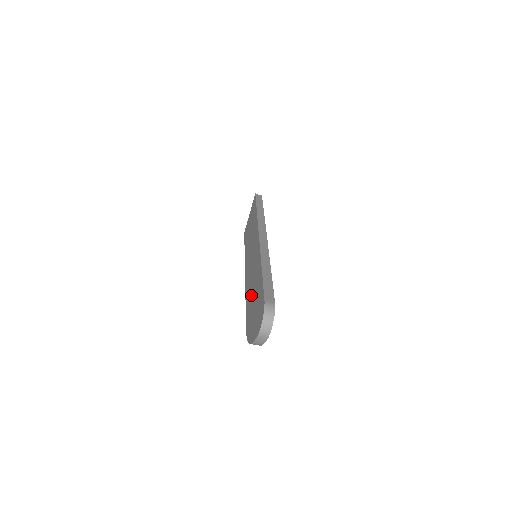
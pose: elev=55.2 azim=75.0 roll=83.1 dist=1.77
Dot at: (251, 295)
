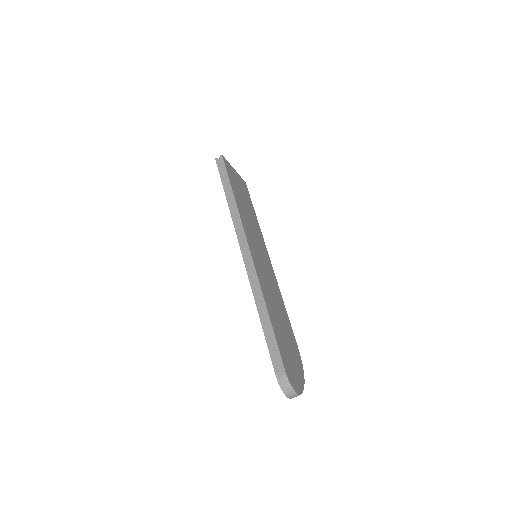
Dot at: occluded
